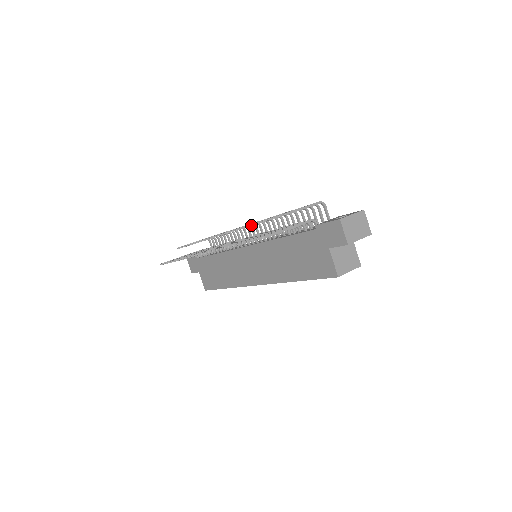
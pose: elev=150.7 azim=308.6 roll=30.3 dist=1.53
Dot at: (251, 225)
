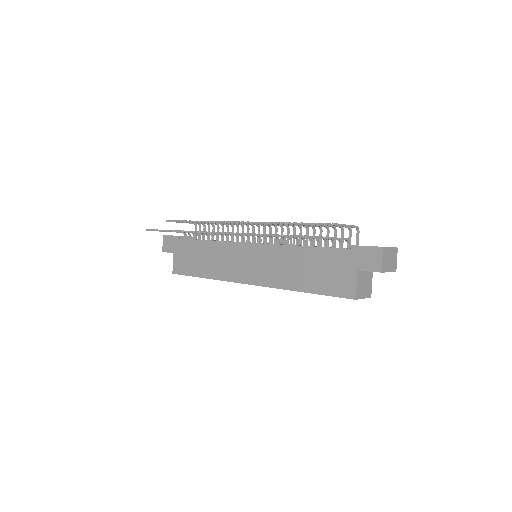
Dot at: (282, 223)
